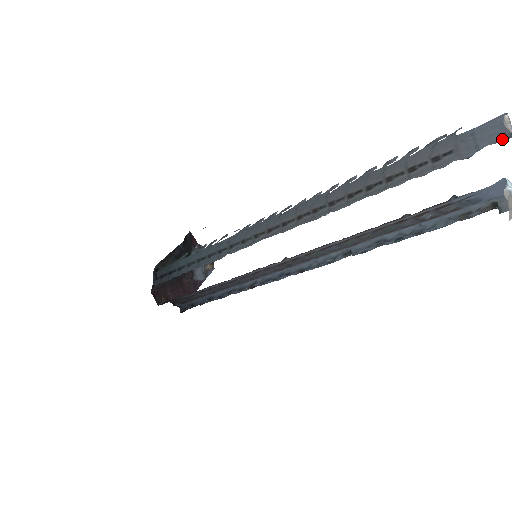
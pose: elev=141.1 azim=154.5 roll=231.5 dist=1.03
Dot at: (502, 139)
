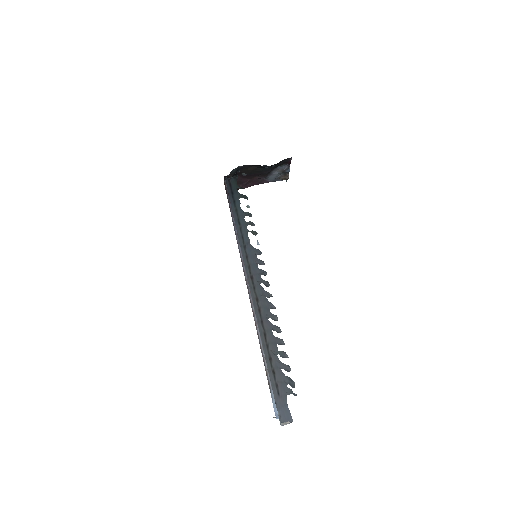
Dot at: (282, 420)
